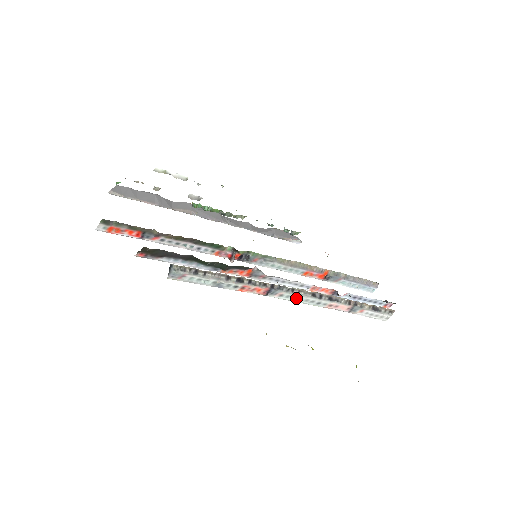
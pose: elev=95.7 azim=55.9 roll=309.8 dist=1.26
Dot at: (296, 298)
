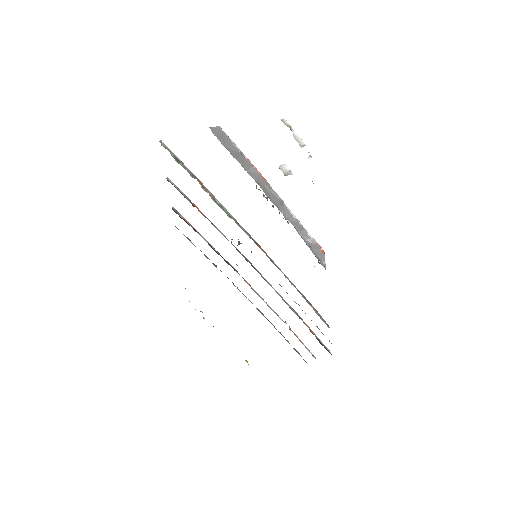
Dot at: occluded
